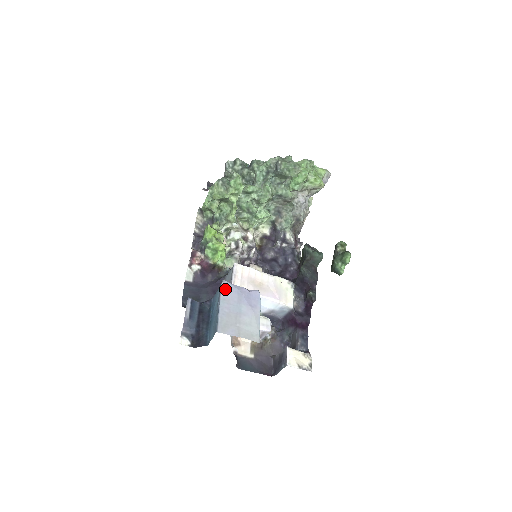
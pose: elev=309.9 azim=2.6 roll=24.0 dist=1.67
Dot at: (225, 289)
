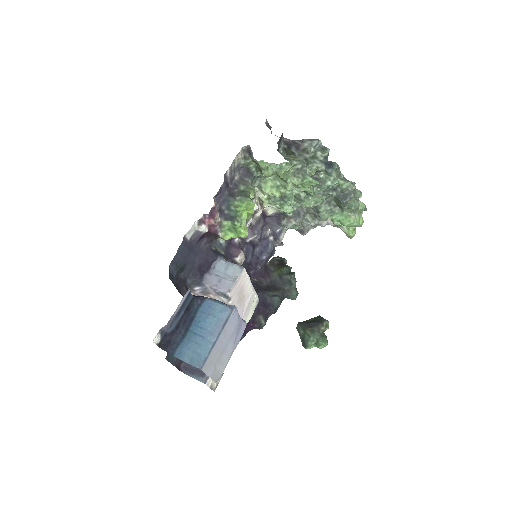
Dot at: (232, 318)
